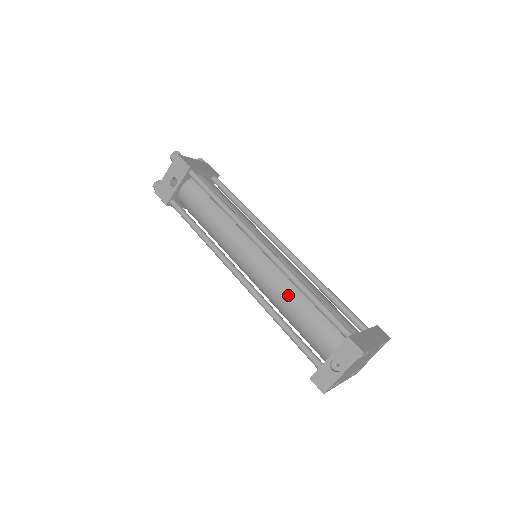
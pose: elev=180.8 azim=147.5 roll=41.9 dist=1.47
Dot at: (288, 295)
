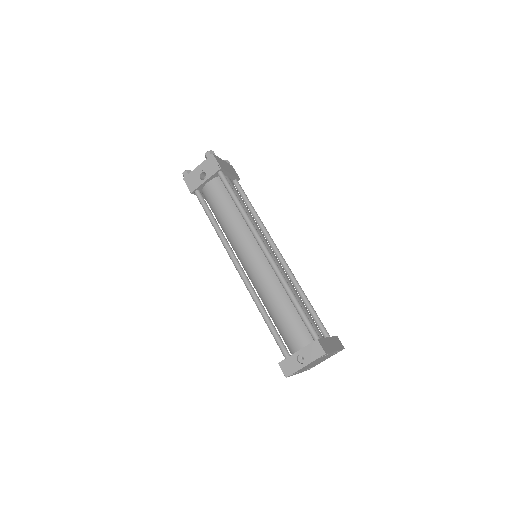
Dot at: (276, 295)
